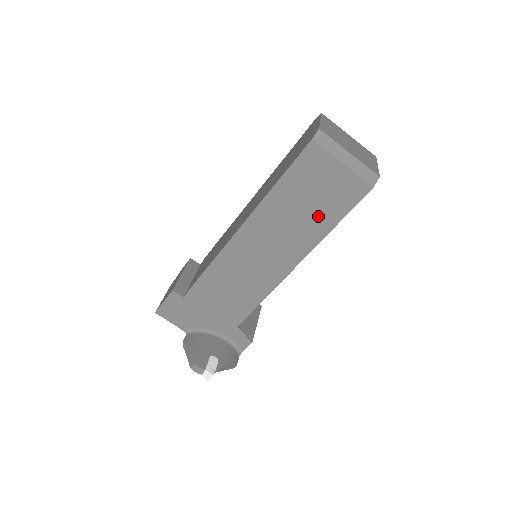
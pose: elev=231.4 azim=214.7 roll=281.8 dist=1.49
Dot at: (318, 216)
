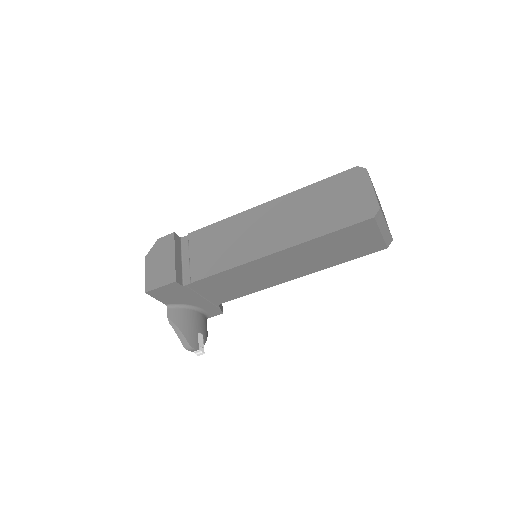
Dot at: (338, 256)
